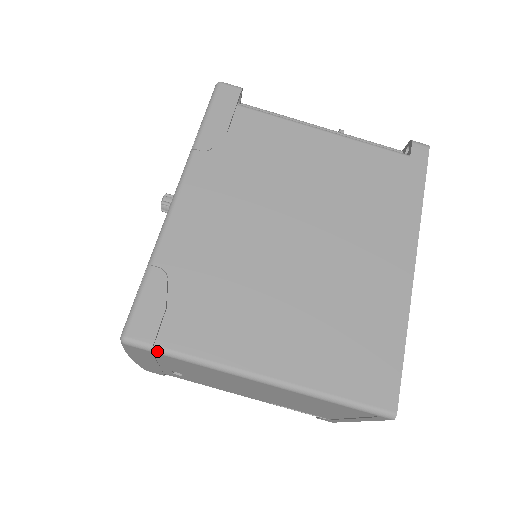
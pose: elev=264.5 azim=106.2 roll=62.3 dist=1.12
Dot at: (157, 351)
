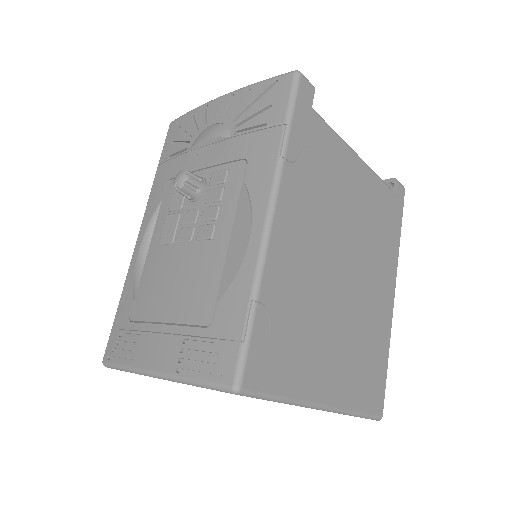
Dot at: (262, 397)
